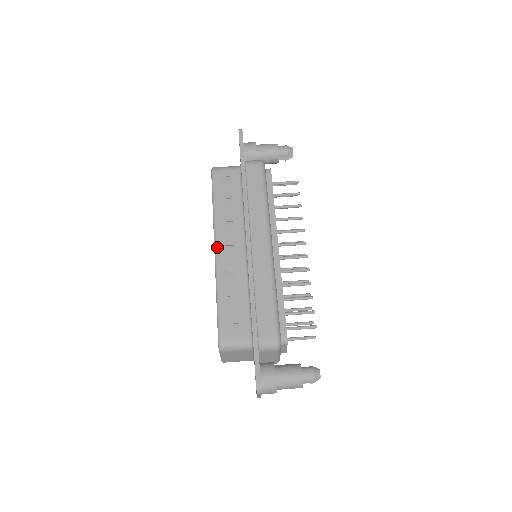
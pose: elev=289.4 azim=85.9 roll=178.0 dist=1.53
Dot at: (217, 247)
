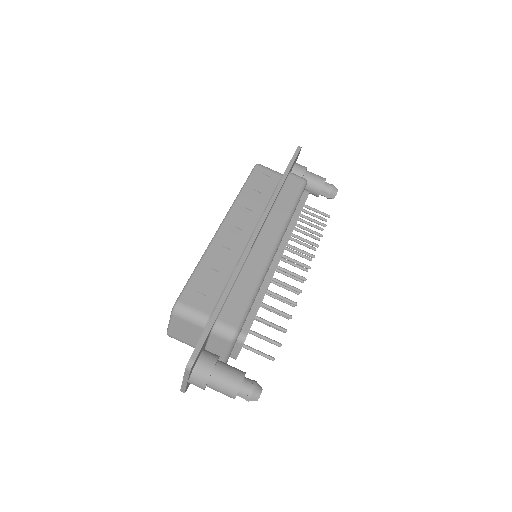
Dot at: (225, 223)
